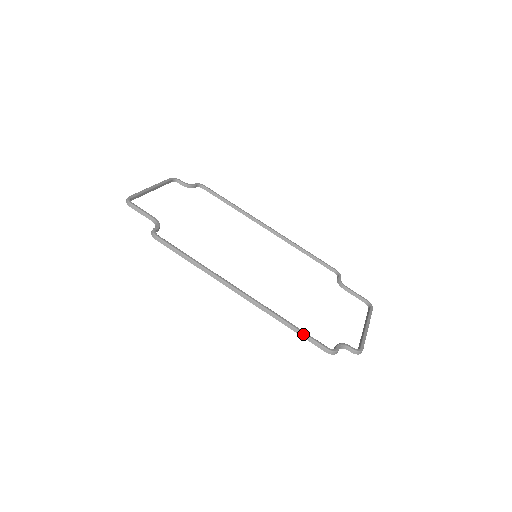
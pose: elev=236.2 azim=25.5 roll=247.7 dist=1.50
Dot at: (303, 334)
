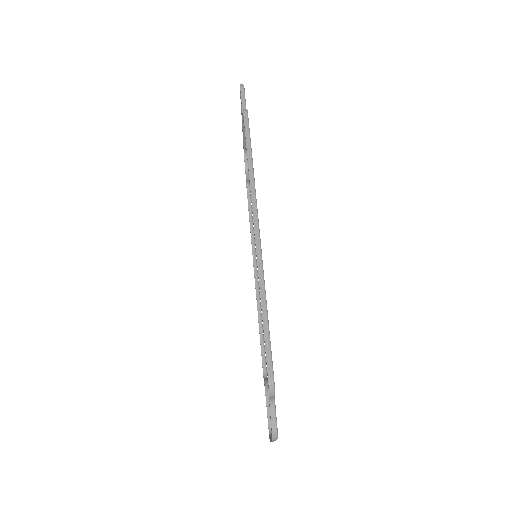
Dot at: (268, 332)
